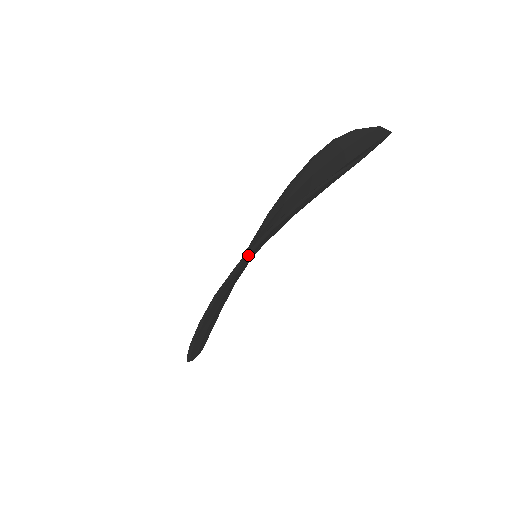
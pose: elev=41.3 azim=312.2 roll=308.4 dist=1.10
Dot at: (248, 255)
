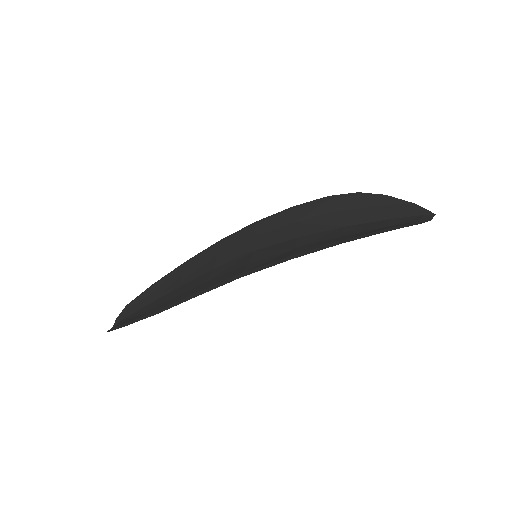
Dot at: (302, 255)
